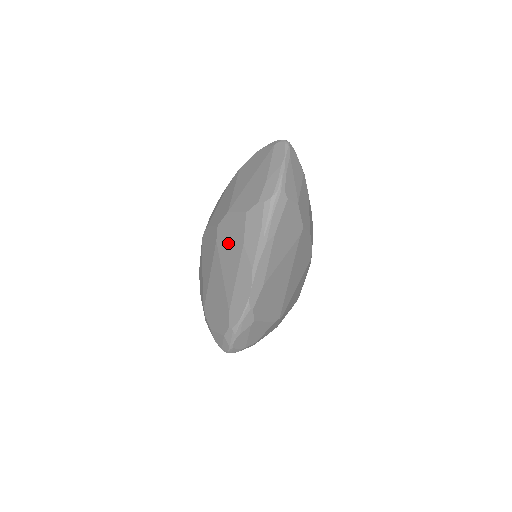
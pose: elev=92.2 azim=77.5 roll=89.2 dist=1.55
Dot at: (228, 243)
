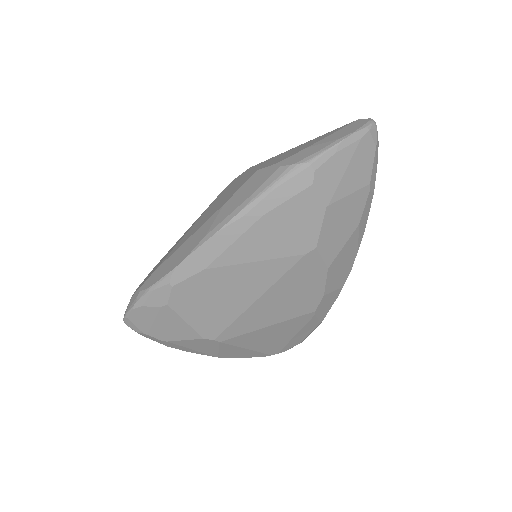
Dot at: (220, 199)
